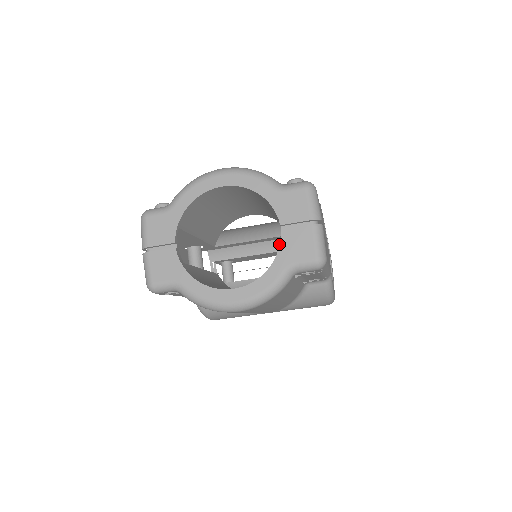
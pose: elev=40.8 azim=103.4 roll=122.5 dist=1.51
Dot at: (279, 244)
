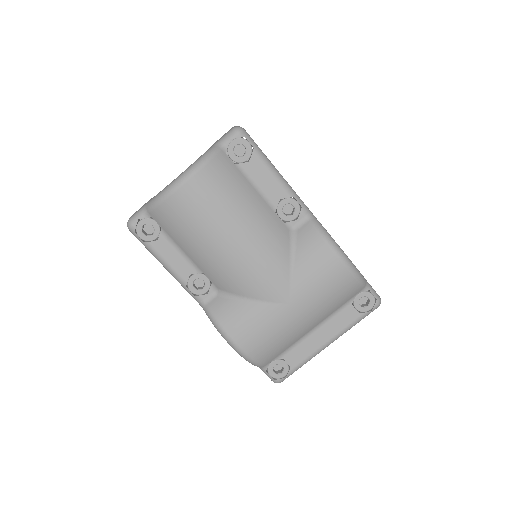
Dot at: occluded
